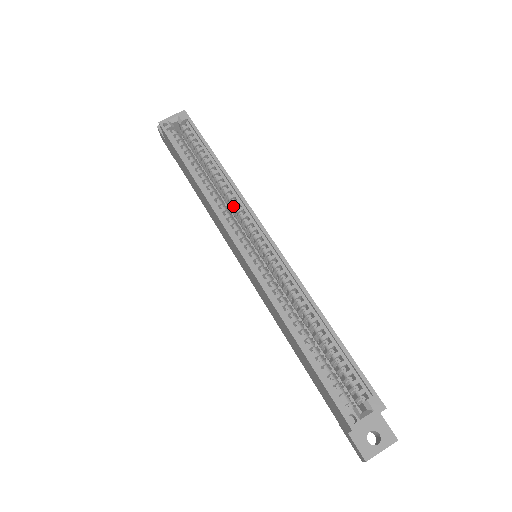
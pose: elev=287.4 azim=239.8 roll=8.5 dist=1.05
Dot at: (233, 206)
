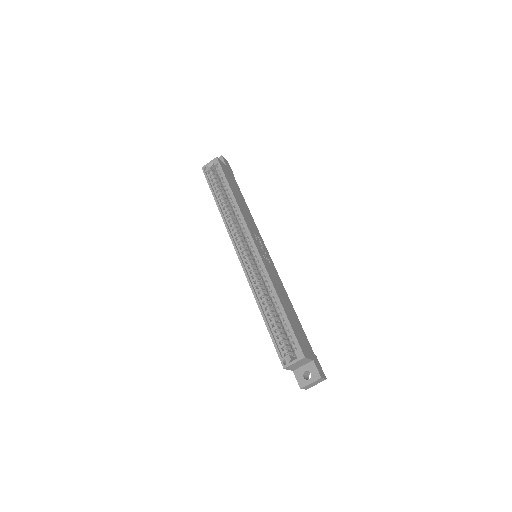
Dot at: (239, 224)
